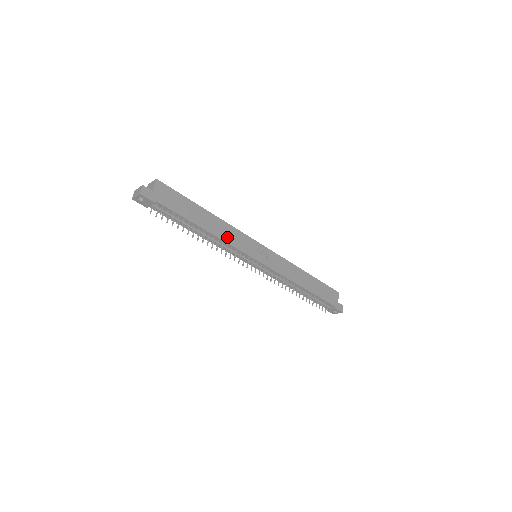
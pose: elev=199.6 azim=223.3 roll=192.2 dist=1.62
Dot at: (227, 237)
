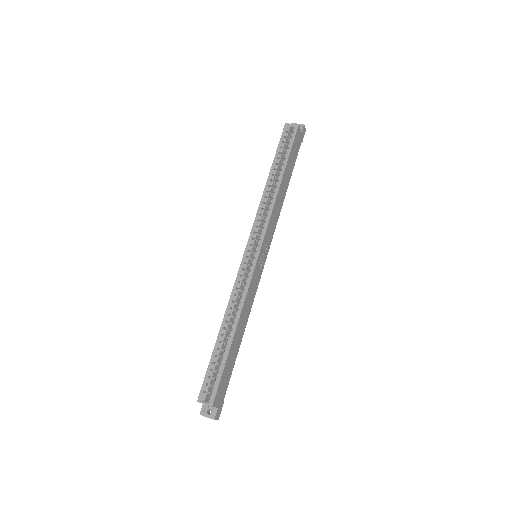
Dot at: (249, 307)
